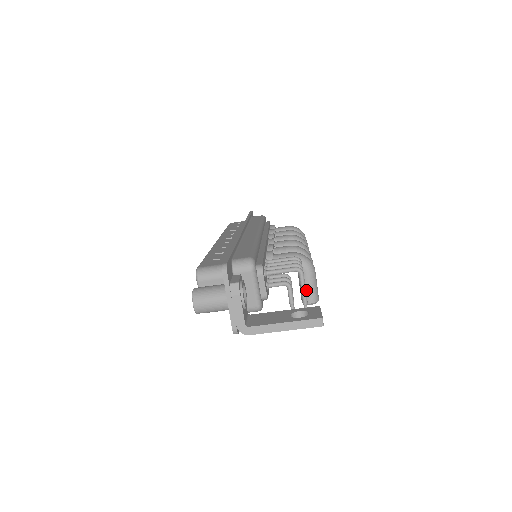
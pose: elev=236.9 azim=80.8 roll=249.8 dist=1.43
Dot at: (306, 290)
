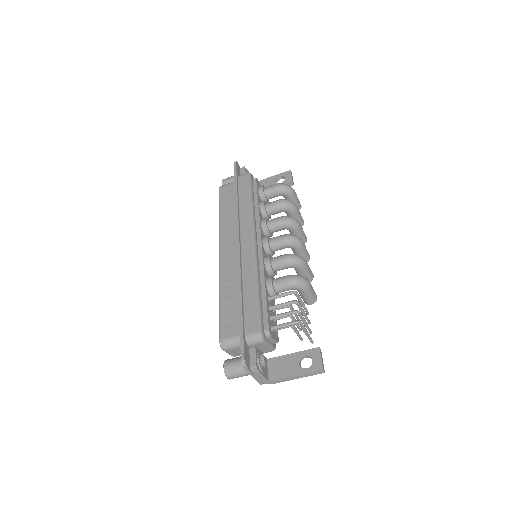
Dot at: (306, 299)
